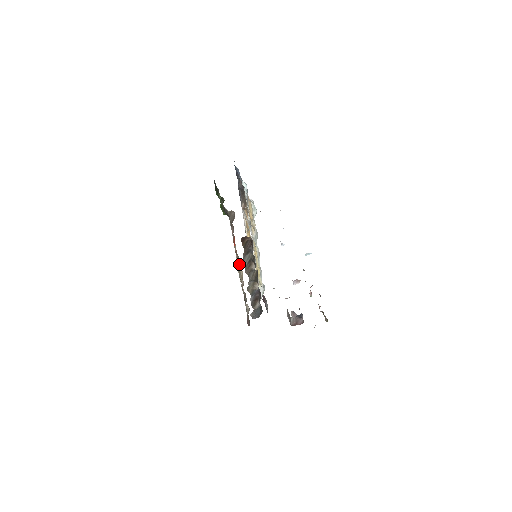
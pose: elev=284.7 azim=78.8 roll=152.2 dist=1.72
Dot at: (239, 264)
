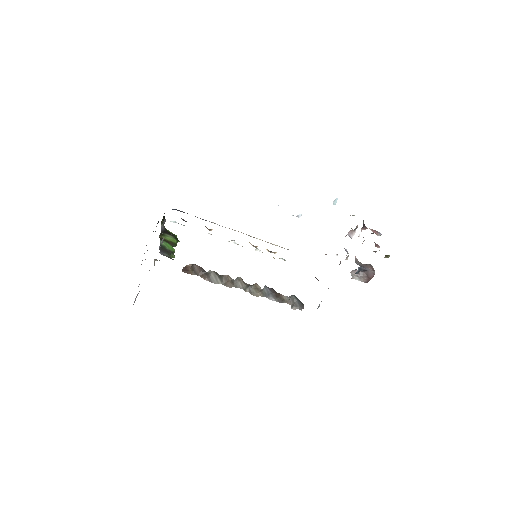
Dot at: occluded
